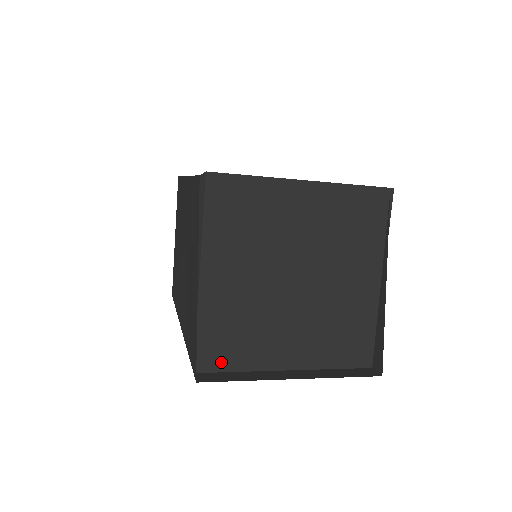
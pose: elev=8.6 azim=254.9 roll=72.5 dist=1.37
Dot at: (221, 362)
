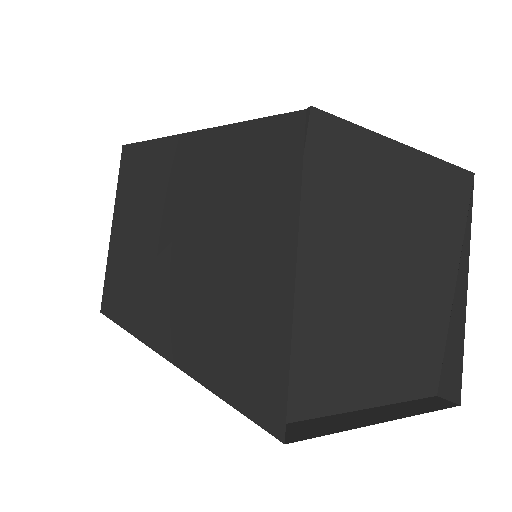
Dot at: (297, 406)
